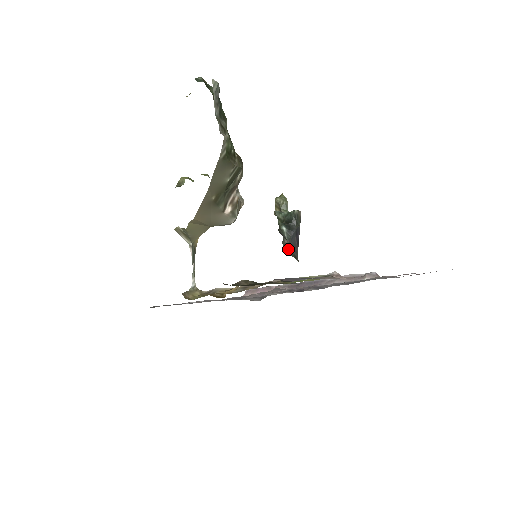
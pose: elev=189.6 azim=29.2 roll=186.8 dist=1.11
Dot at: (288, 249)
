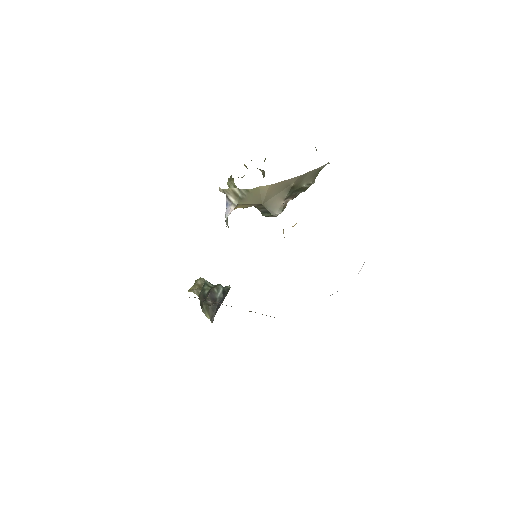
Dot at: (214, 305)
